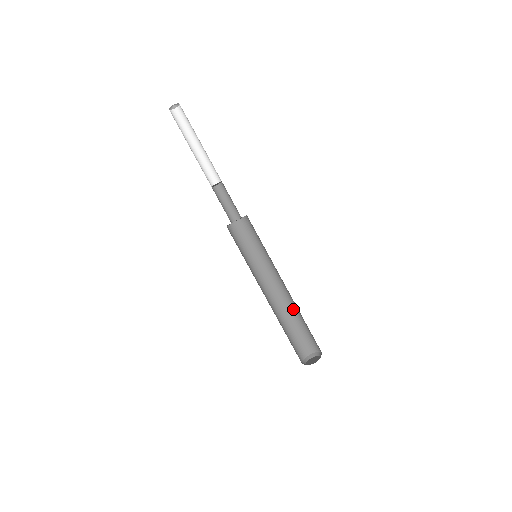
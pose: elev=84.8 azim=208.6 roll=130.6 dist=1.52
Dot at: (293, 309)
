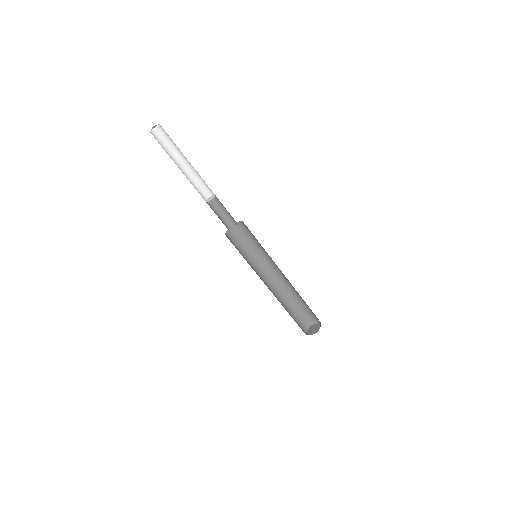
Dot at: (298, 293)
